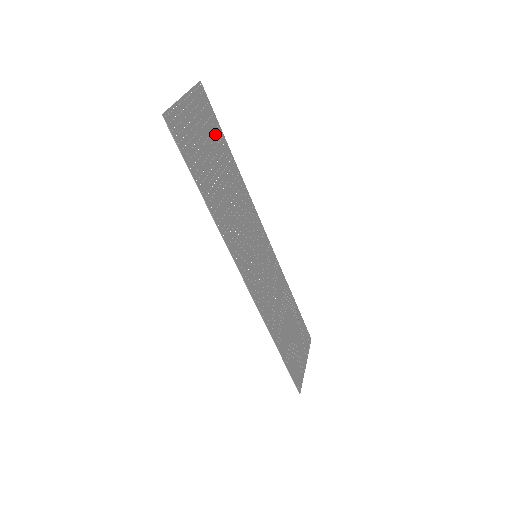
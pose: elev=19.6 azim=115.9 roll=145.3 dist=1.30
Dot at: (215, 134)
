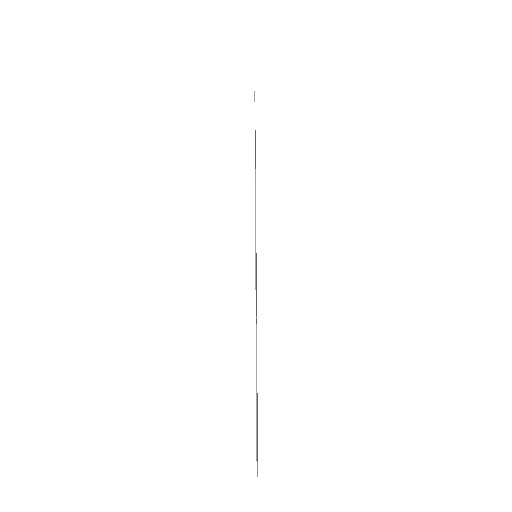
Dot at: occluded
